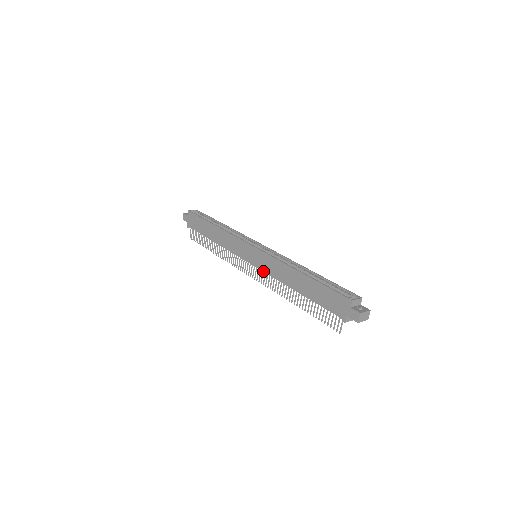
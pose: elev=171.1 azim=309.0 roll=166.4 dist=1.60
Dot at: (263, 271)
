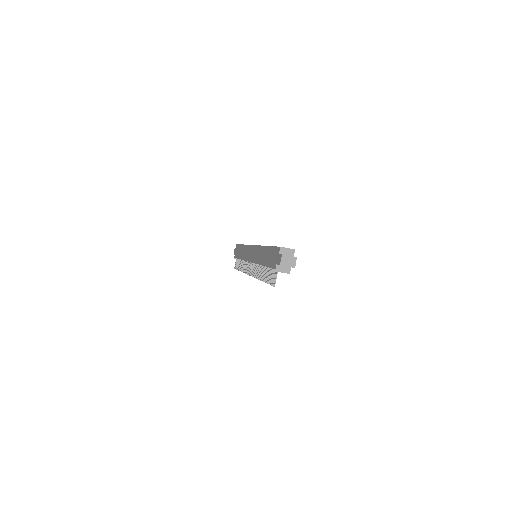
Dot at: (253, 262)
